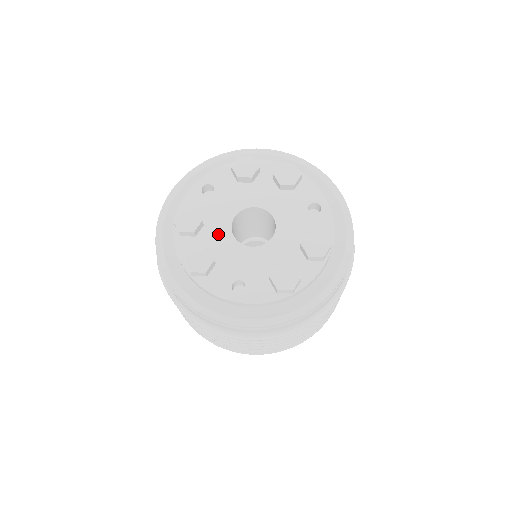
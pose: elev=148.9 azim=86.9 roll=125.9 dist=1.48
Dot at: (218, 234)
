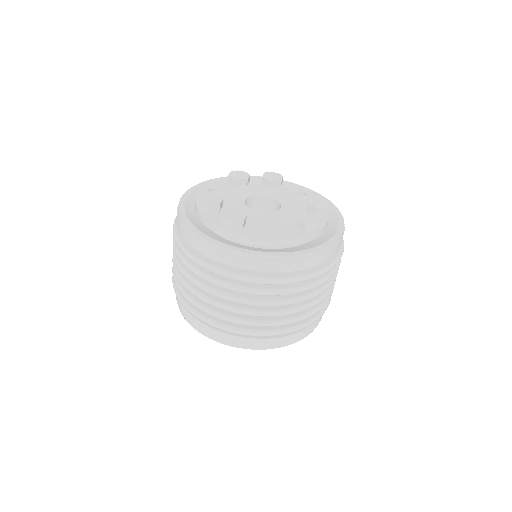
Dot at: (237, 209)
